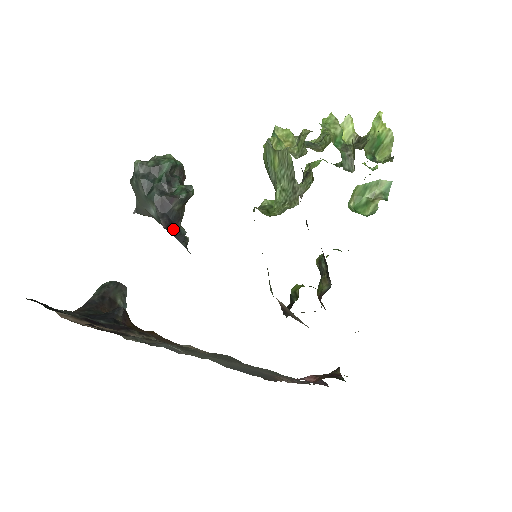
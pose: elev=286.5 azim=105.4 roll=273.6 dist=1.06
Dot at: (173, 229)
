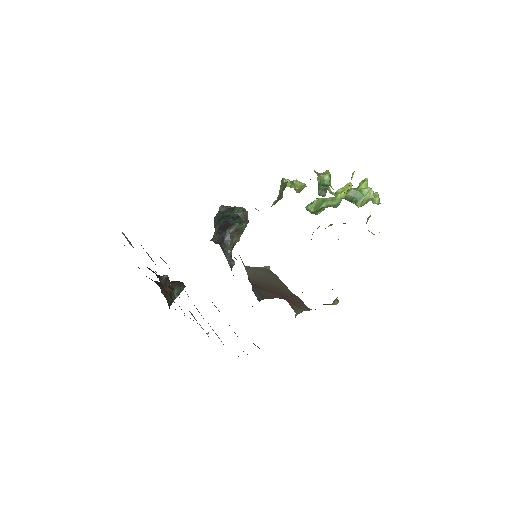
Dot at: (223, 244)
